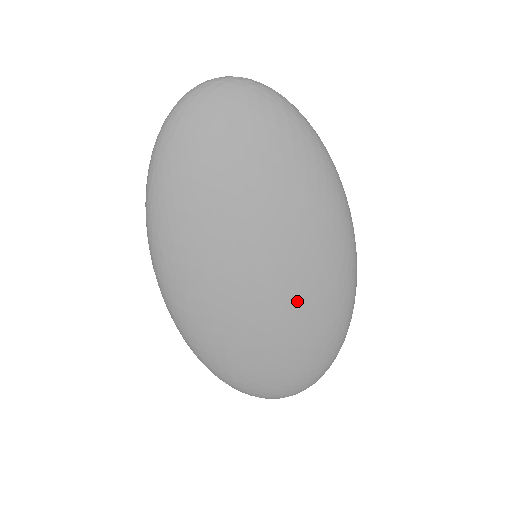
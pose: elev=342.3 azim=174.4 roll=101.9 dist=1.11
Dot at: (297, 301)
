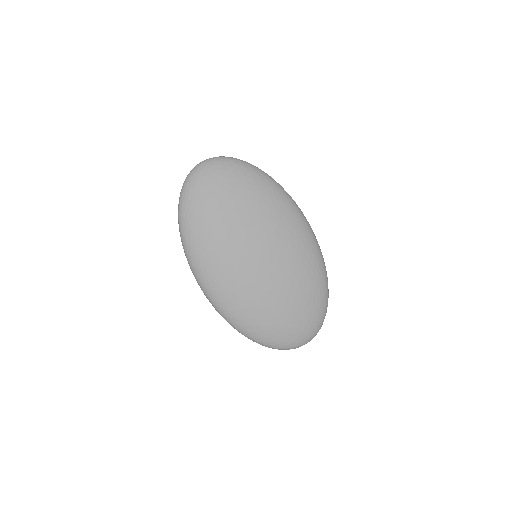
Dot at: (289, 272)
